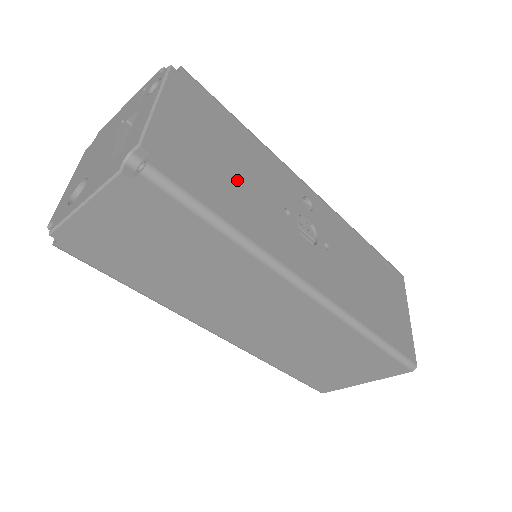
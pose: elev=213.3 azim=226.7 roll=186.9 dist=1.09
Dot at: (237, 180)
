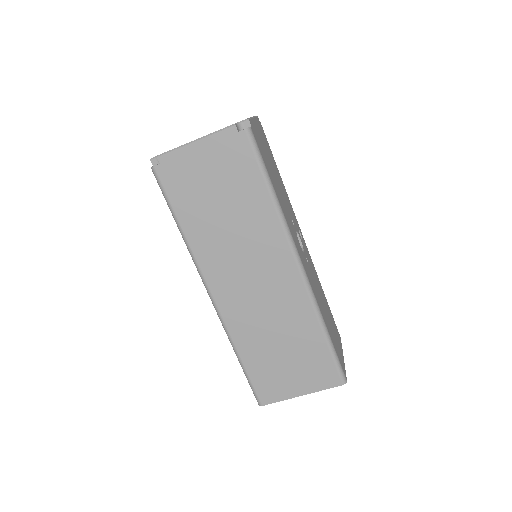
Dot at: (276, 181)
